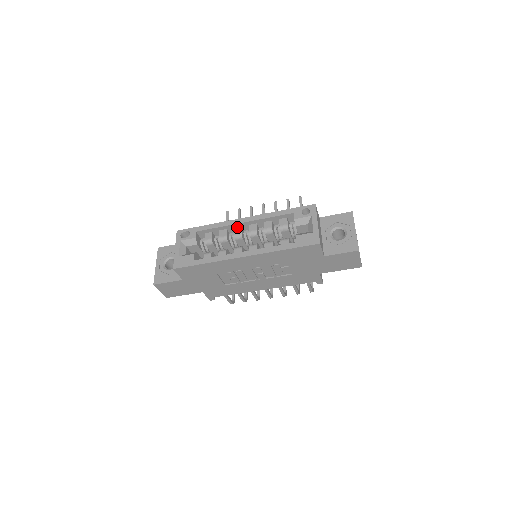
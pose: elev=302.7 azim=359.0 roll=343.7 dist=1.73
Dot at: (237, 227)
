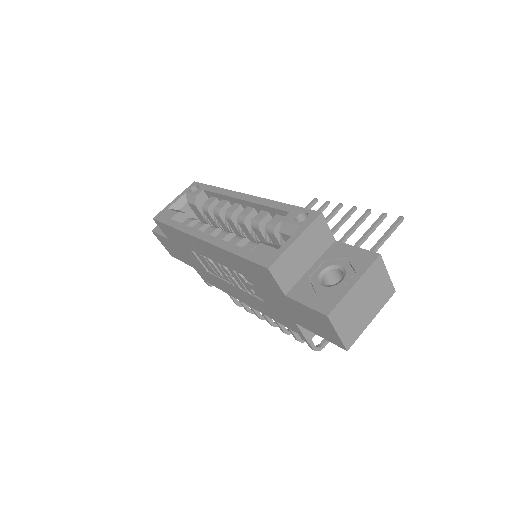
Dot at: (237, 203)
